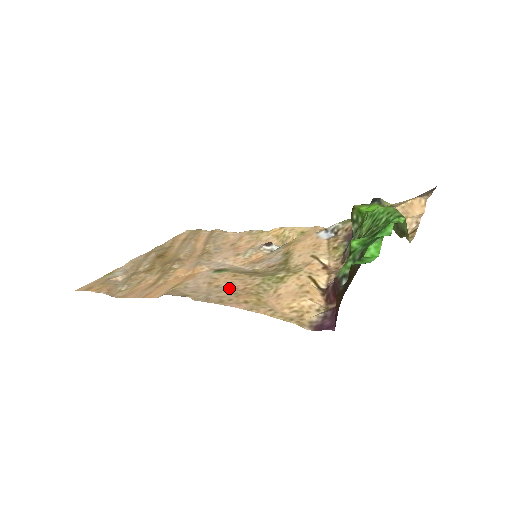
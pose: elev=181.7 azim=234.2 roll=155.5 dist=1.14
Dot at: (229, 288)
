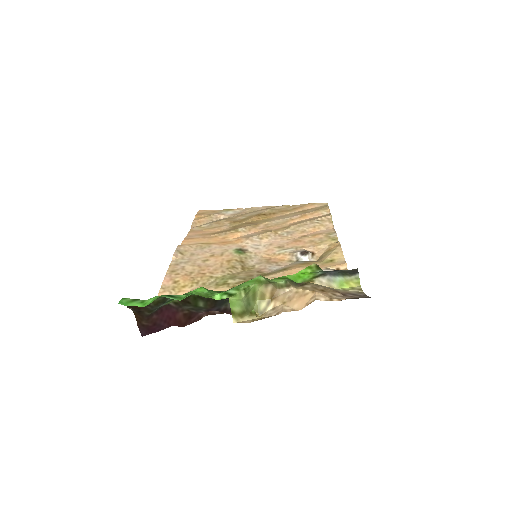
Dot at: (202, 267)
